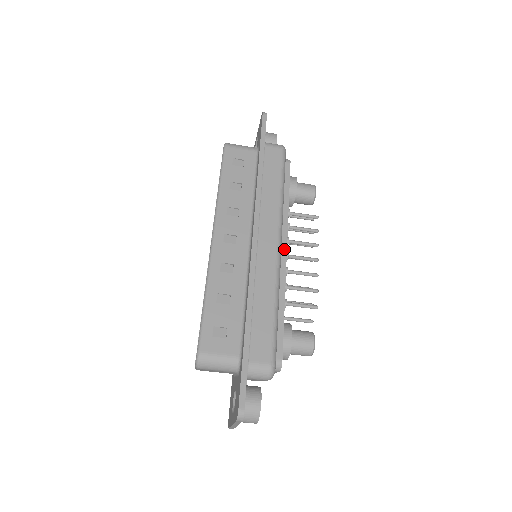
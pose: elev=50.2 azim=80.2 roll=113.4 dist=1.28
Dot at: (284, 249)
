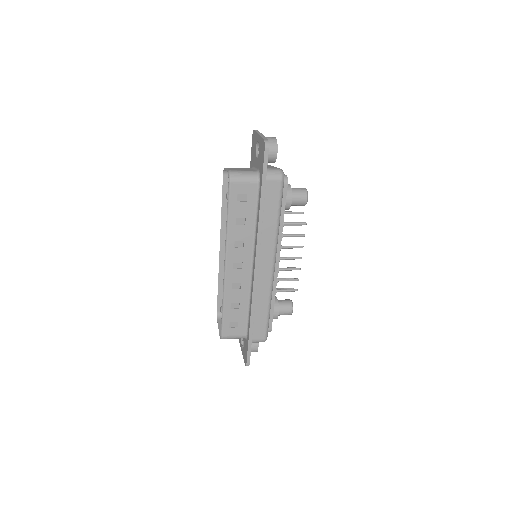
Dot at: (277, 262)
